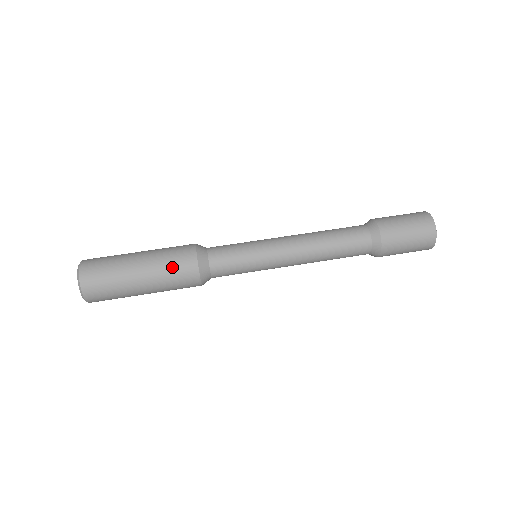
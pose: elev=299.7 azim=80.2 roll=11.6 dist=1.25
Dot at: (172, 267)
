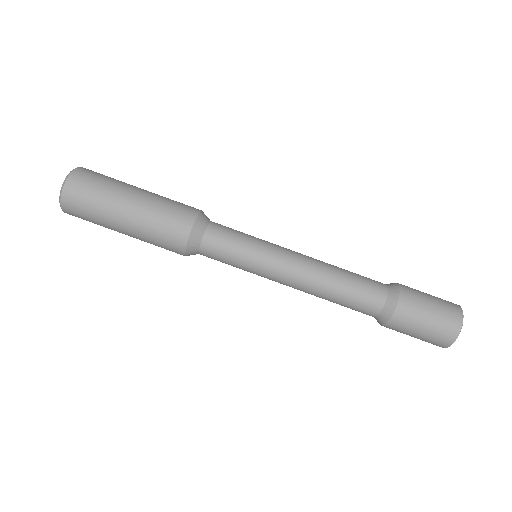
Dot at: (160, 230)
